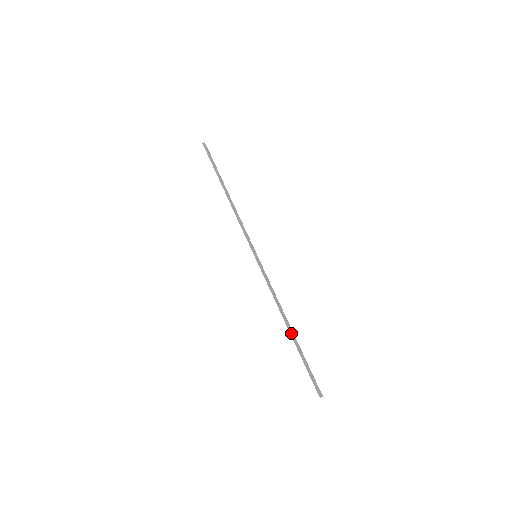
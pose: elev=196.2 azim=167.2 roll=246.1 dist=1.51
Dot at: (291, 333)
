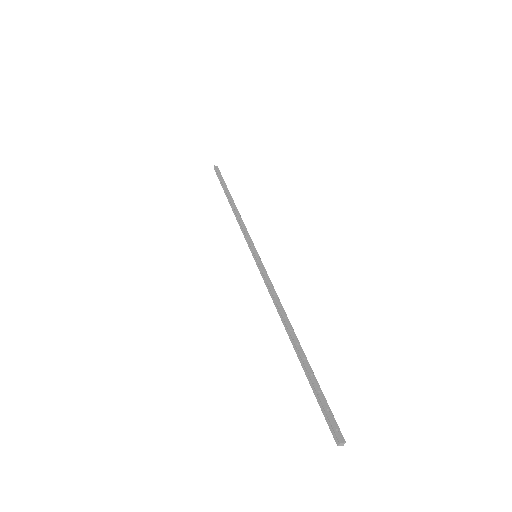
Dot at: (293, 344)
